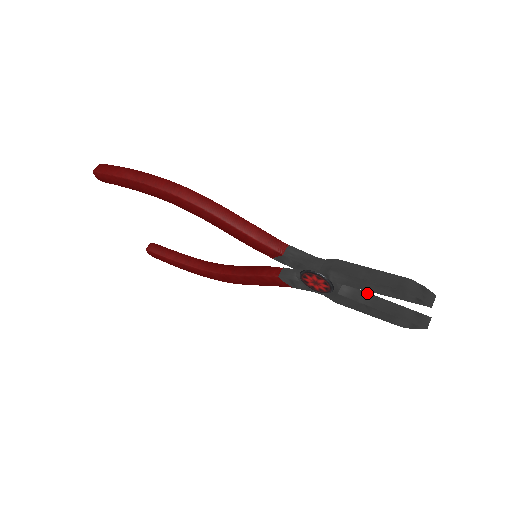
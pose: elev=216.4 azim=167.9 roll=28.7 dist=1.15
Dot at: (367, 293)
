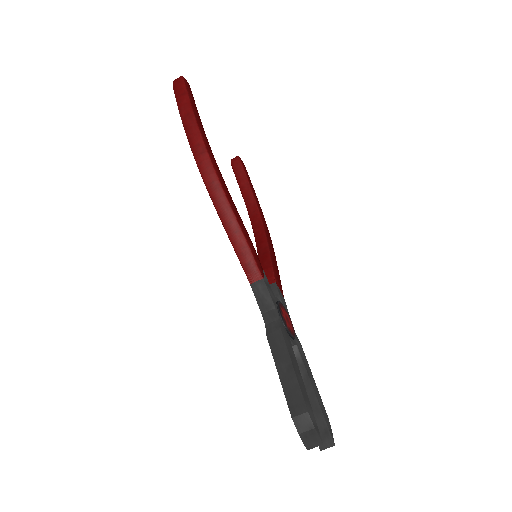
Dot at: (306, 372)
